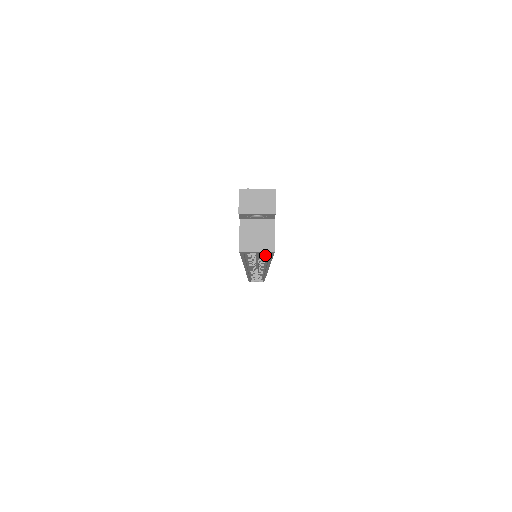
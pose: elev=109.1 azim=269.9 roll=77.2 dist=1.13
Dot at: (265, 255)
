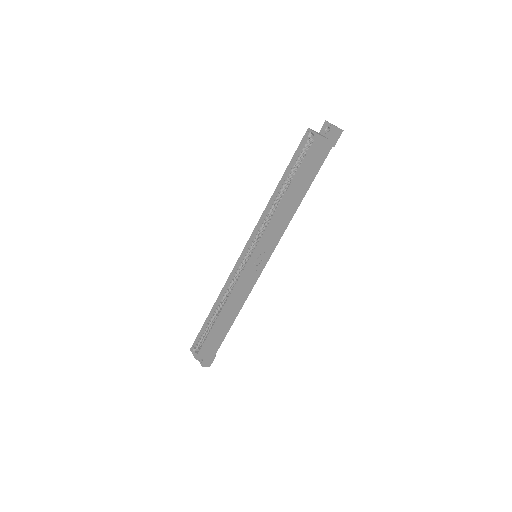
Dot at: (301, 164)
